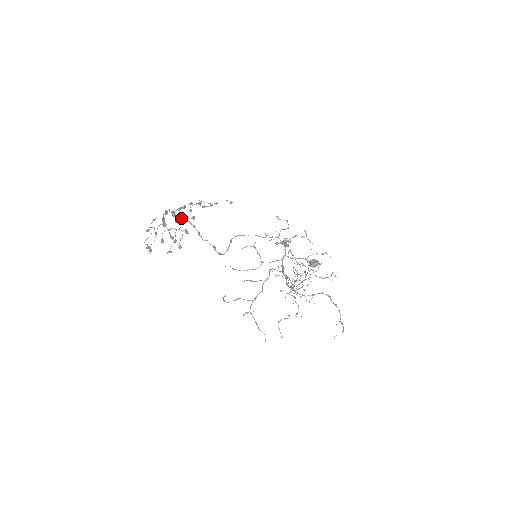
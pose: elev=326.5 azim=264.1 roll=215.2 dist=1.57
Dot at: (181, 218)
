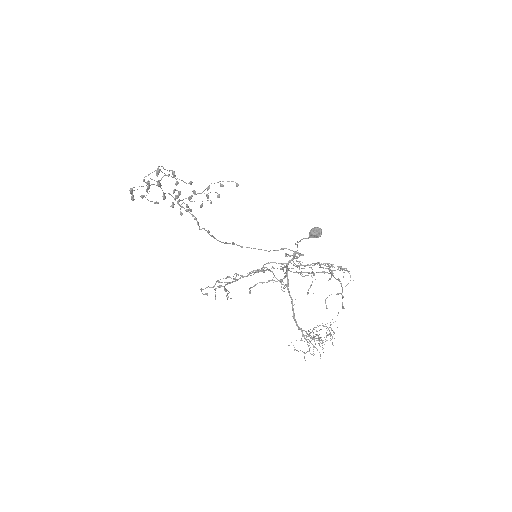
Dot at: (180, 191)
